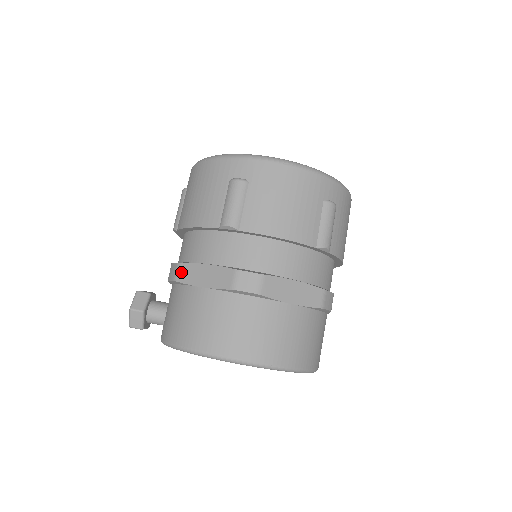
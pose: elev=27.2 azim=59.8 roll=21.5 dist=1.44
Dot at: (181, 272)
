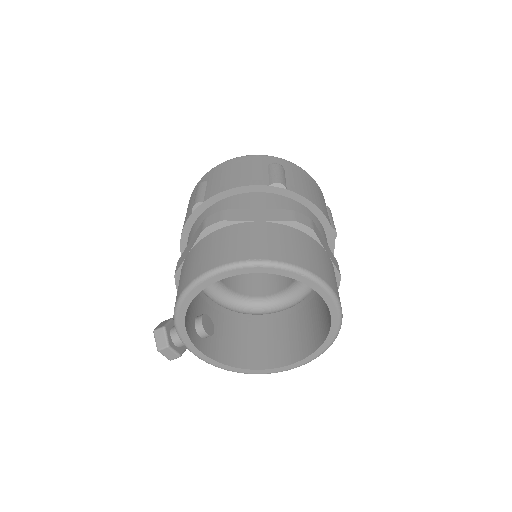
Dot at: (178, 265)
